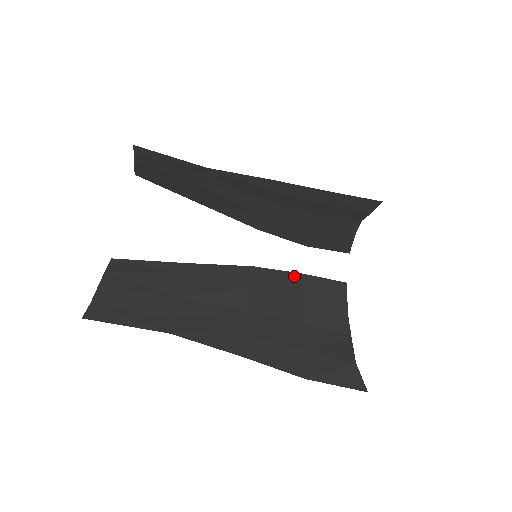
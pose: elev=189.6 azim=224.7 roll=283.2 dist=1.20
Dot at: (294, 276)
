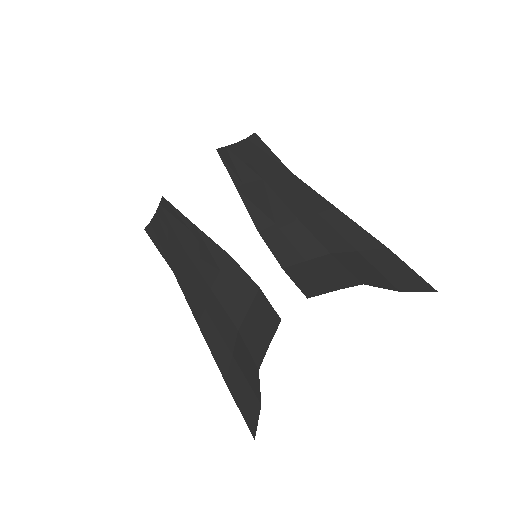
Dot at: (253, 285)
